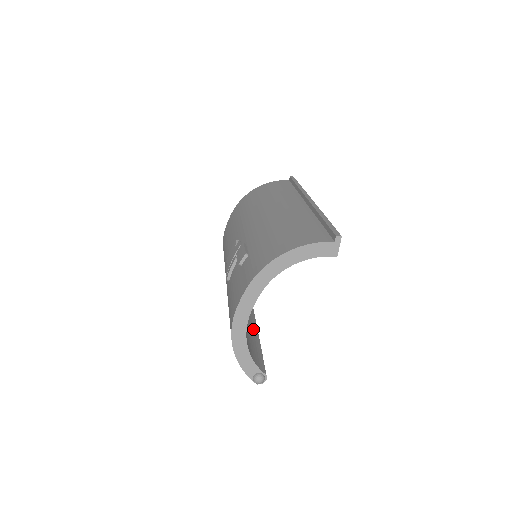
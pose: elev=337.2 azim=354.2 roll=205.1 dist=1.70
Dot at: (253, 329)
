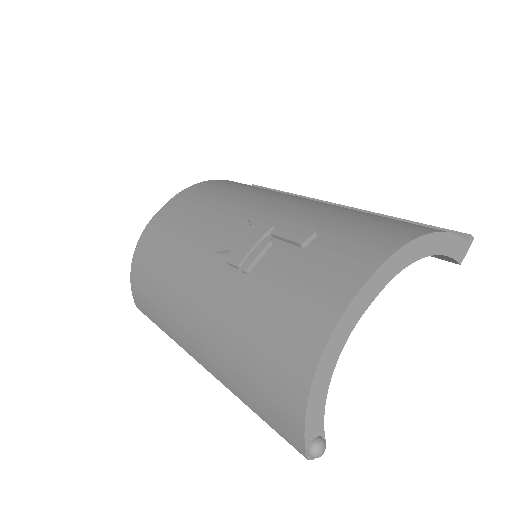
Dot at: occluded
